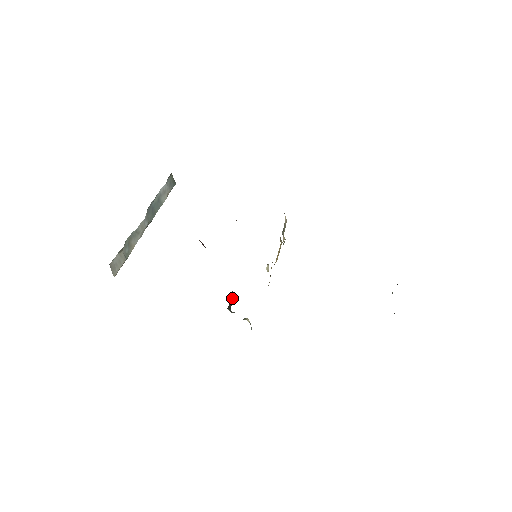
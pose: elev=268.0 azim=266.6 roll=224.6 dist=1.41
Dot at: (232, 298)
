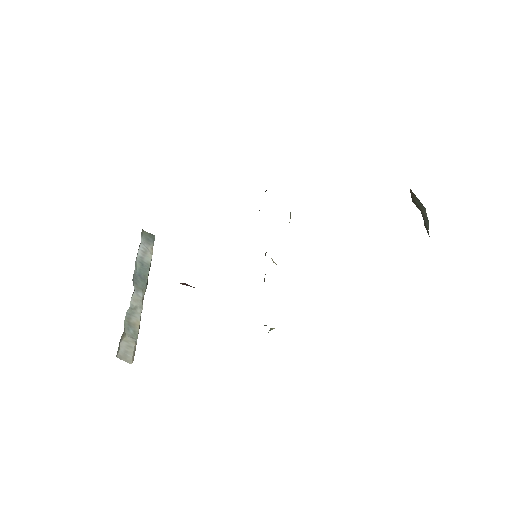
Dot at: occluded
